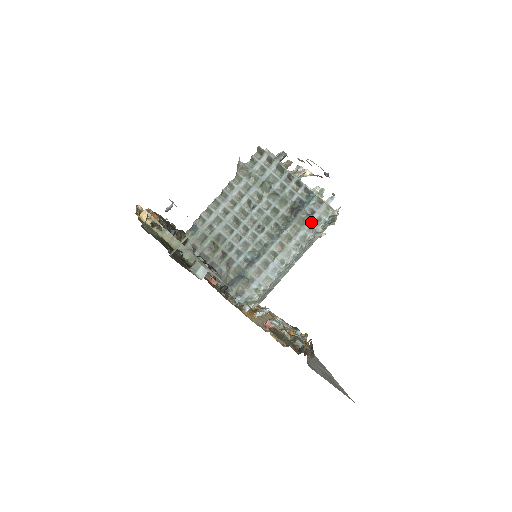
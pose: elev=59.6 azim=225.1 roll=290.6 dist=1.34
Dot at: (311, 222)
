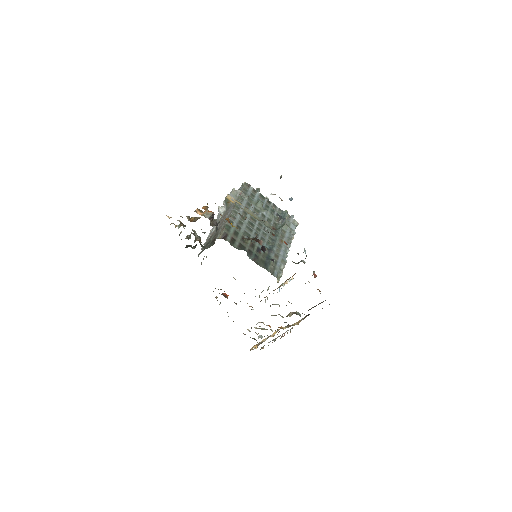
Dot at: (290, 228)
